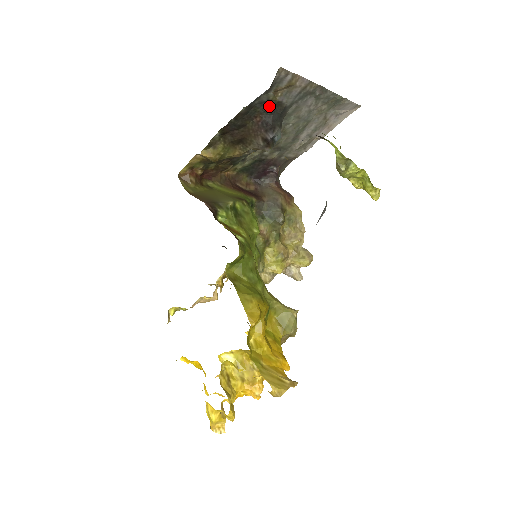
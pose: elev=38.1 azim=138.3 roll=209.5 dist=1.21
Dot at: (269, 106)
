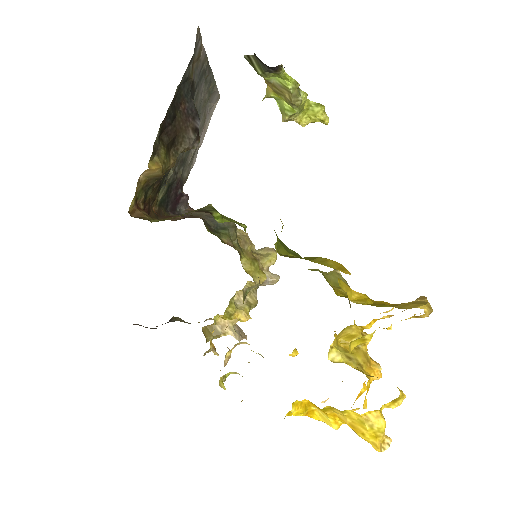
Dot at: (188, 87)
